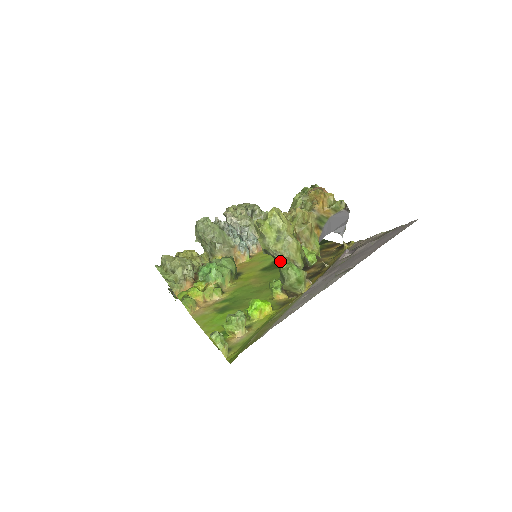
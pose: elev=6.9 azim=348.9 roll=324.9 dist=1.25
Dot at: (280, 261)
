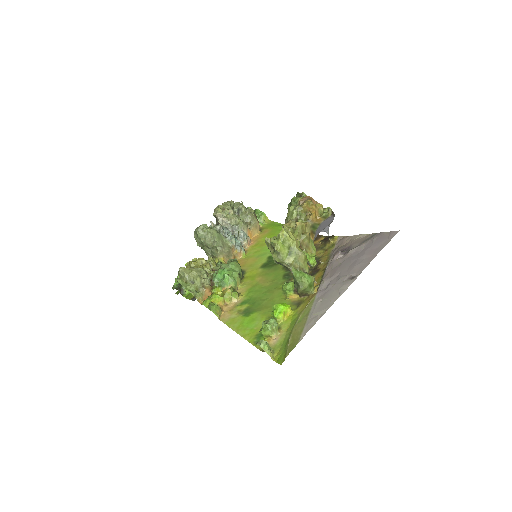
Dot at: (294, 272)
